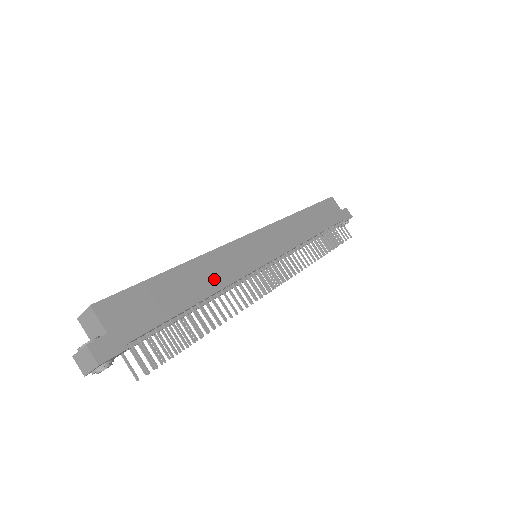
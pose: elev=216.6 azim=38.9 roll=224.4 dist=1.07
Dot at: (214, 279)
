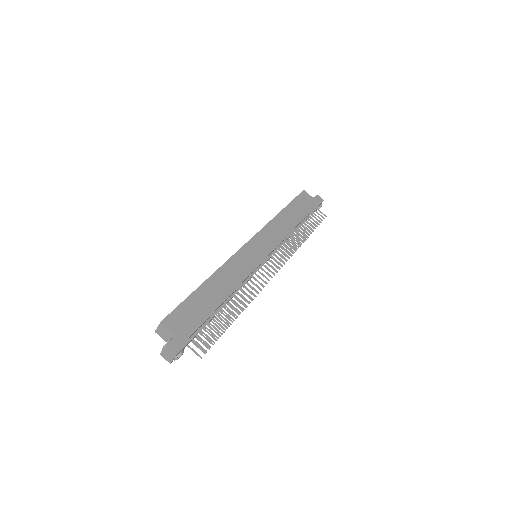
Dot at: (231, 282)
